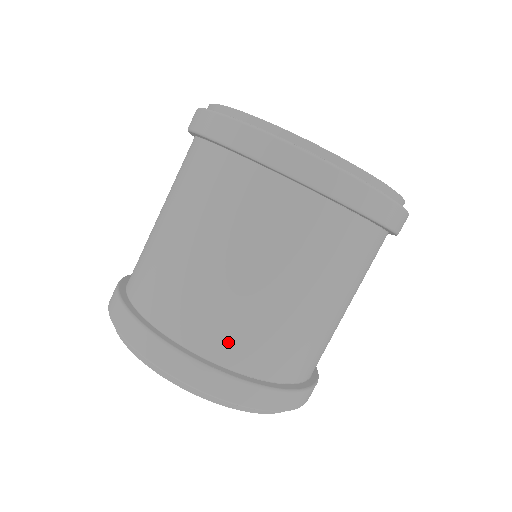
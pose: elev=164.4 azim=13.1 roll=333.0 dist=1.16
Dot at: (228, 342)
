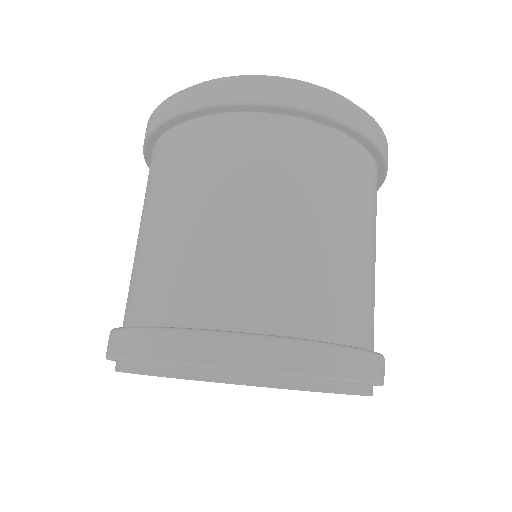
Dot at: (139, 298)
